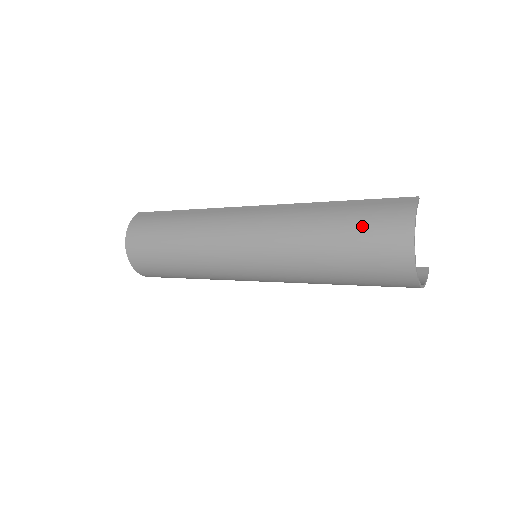
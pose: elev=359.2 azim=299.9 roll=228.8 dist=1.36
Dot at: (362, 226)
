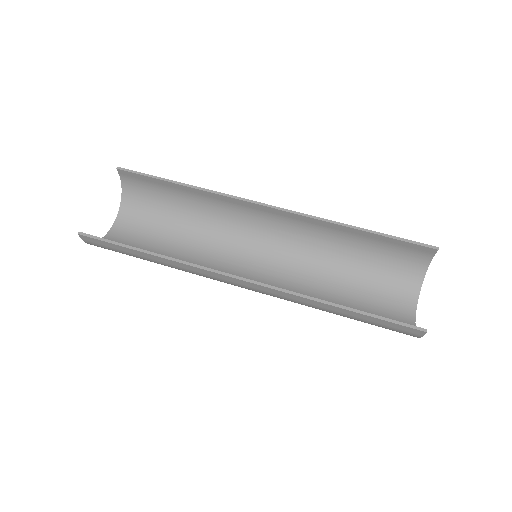
Dot at: occluded
